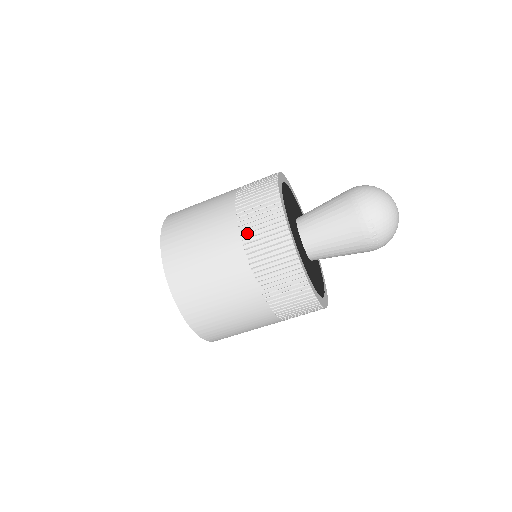
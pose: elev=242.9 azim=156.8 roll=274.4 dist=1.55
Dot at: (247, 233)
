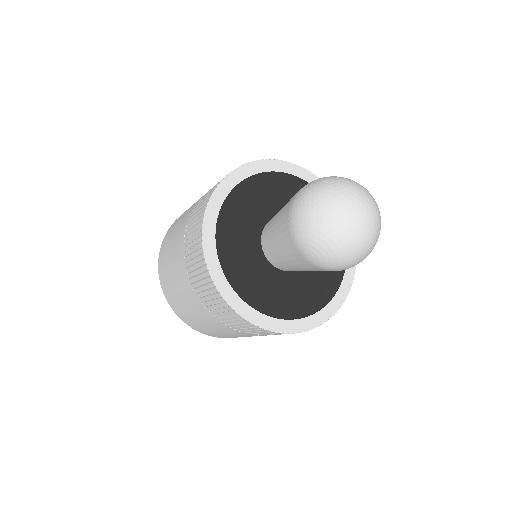
Dot at: occluded
